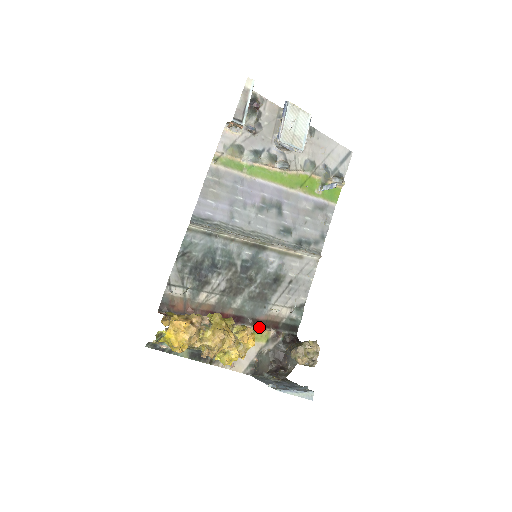
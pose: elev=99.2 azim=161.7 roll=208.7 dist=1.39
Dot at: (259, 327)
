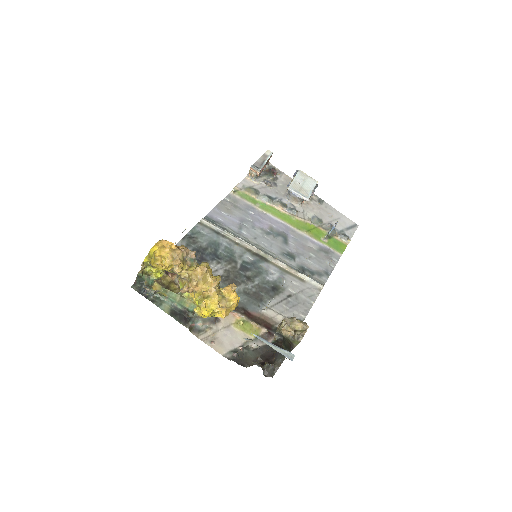
Dot at: (250, 320)
